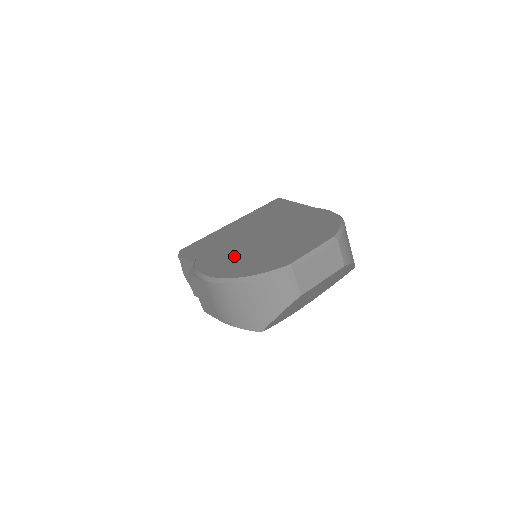
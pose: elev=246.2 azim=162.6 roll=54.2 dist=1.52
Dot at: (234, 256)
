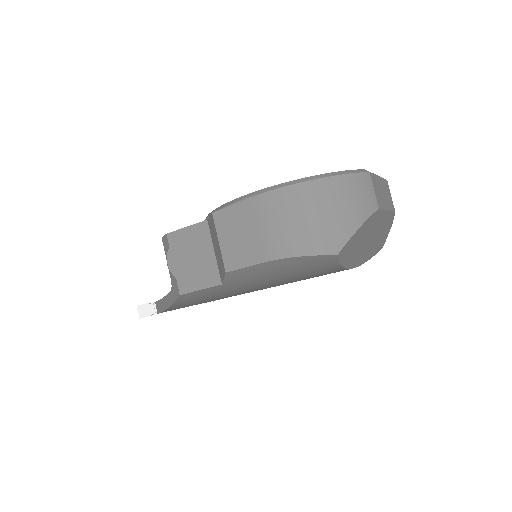
Dot at: occluded
